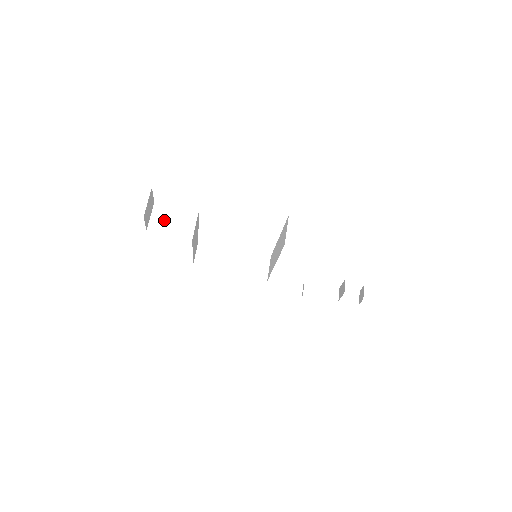
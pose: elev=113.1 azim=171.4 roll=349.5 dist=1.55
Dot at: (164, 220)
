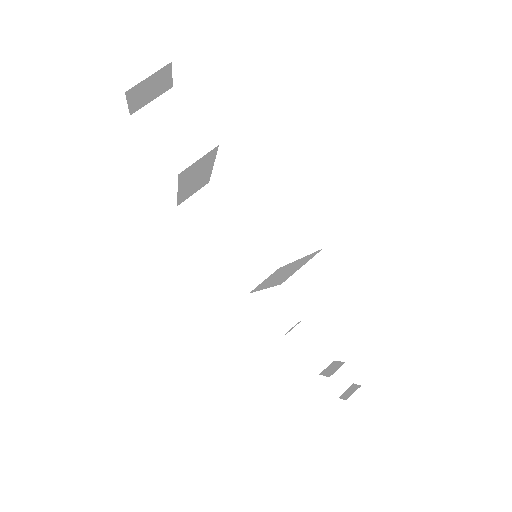
Dot at: (164, 120)
